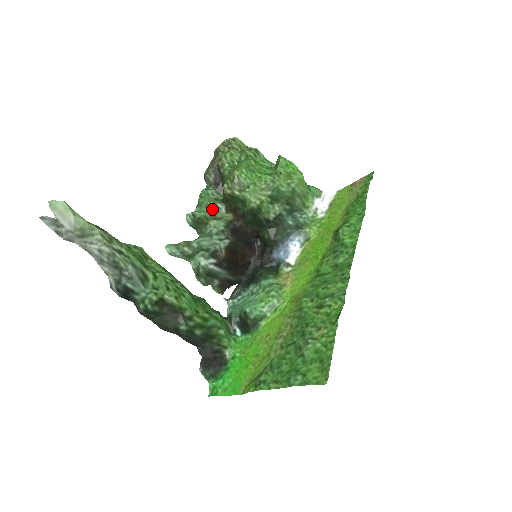
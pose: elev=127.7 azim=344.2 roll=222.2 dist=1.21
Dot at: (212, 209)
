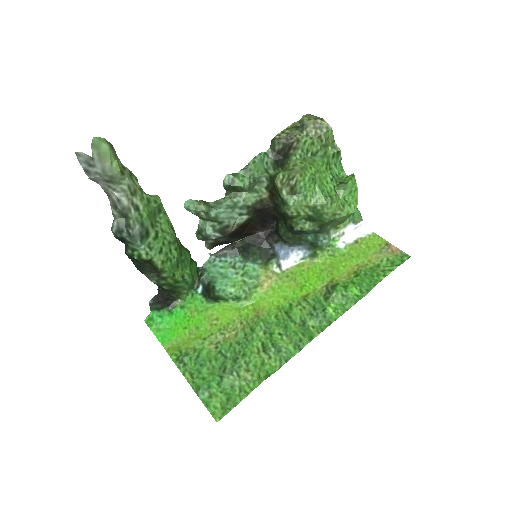
Dot at: (255, 181)
